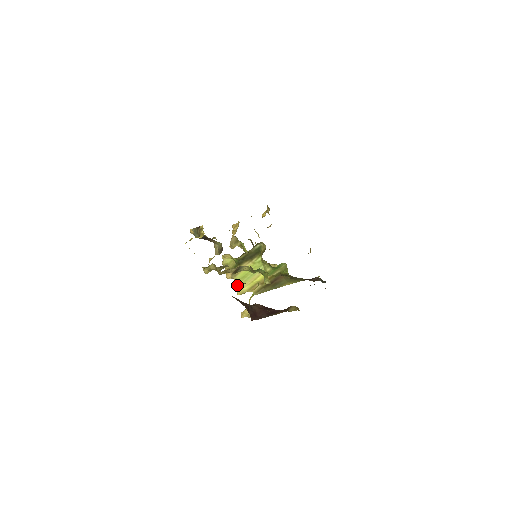
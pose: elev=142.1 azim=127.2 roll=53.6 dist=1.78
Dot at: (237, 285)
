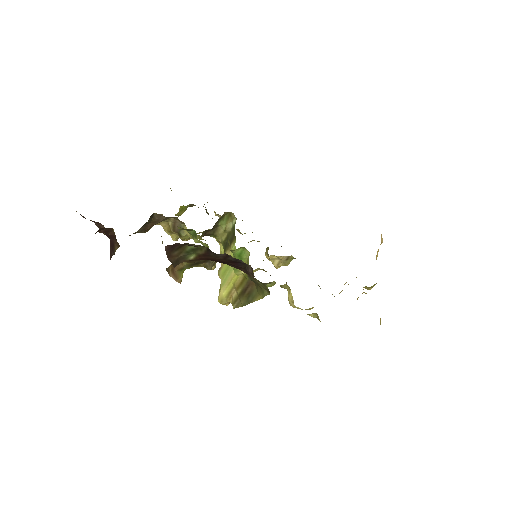
Dot at: (220, 286)
